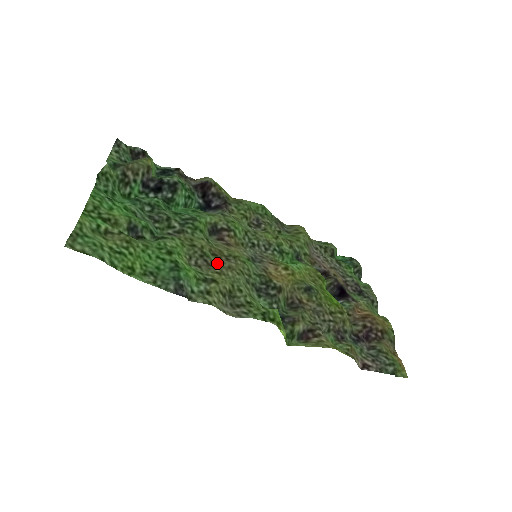
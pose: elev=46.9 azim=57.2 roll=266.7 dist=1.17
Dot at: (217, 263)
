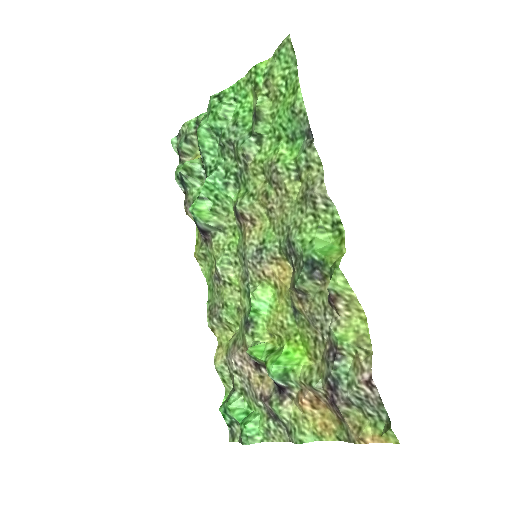
Dot at: (277, 194)
